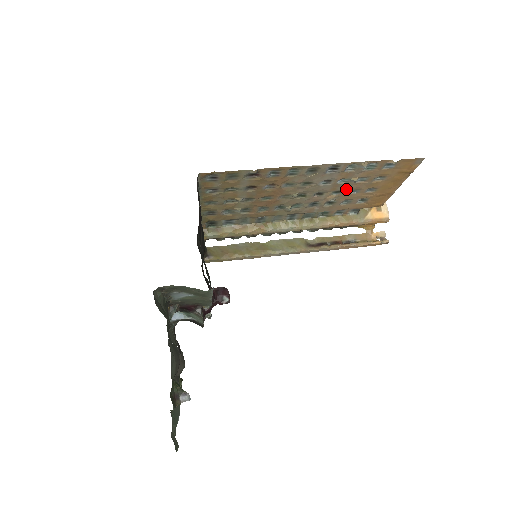
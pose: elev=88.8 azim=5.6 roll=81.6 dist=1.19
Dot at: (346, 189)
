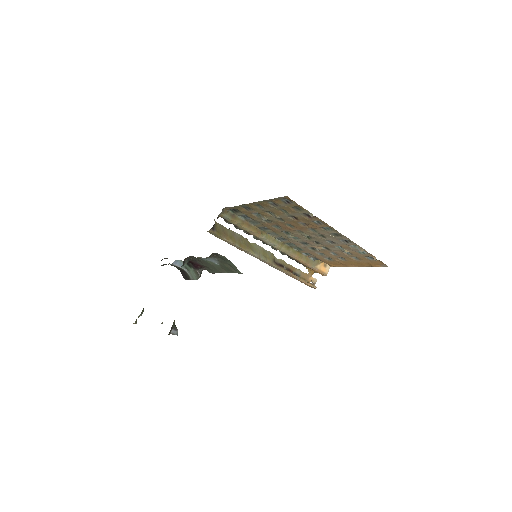
Dot at: (333, 250)
